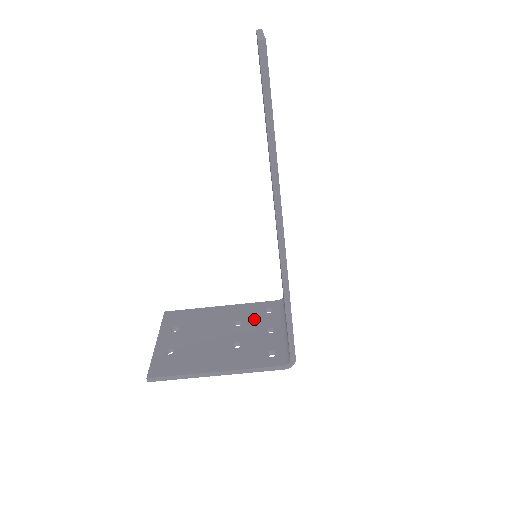
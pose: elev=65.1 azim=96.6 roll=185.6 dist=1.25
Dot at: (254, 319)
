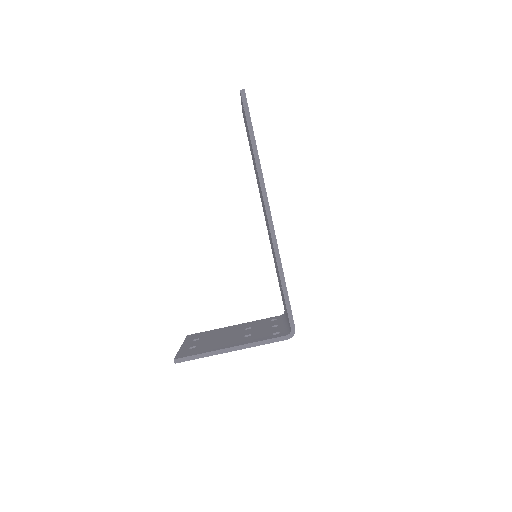
Dot at: (261, 324)
